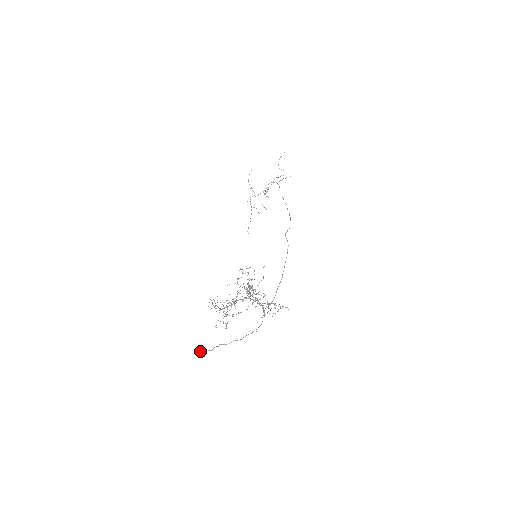
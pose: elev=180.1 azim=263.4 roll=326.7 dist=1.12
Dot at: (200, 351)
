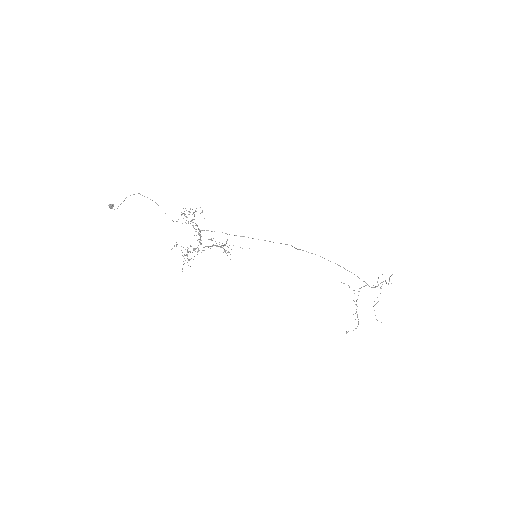
Dot at: (112, 205)
